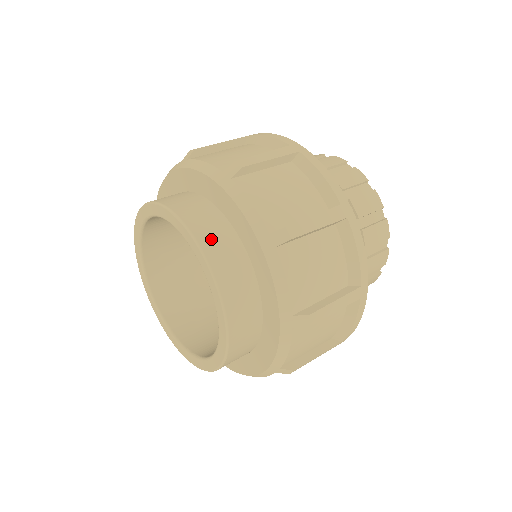
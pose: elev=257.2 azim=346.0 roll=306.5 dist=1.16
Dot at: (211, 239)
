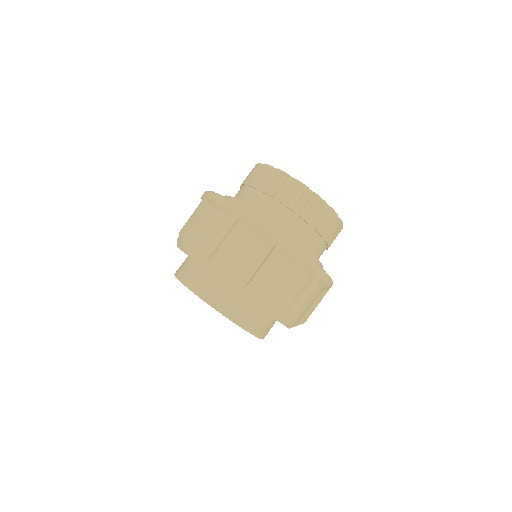
Dot at: (190, 278)
